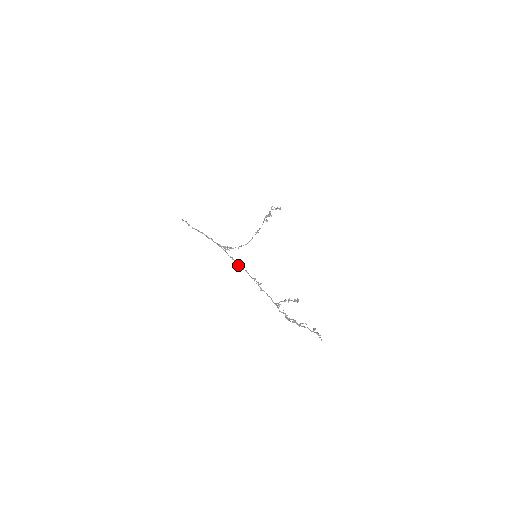
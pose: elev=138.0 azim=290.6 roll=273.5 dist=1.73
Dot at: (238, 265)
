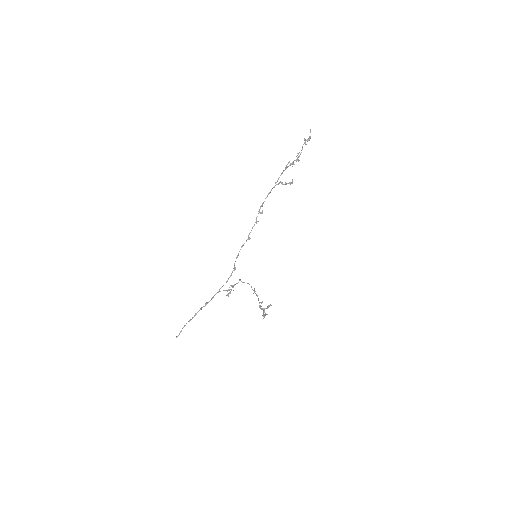
Dot at: occluded
